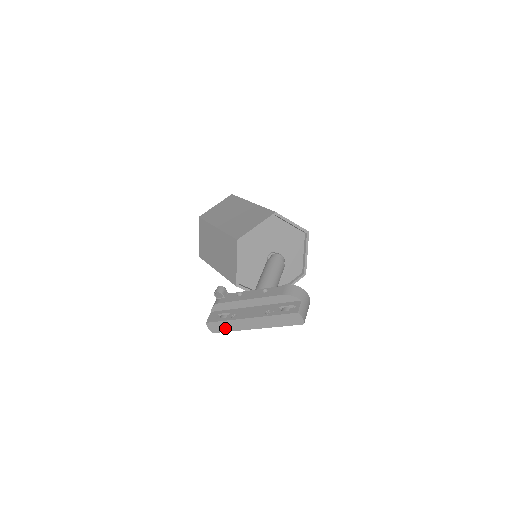
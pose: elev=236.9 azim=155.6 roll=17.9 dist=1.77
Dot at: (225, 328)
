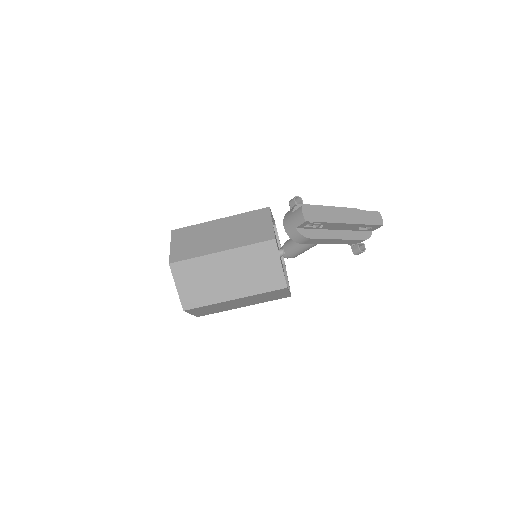
Dot at: (319, 217)
